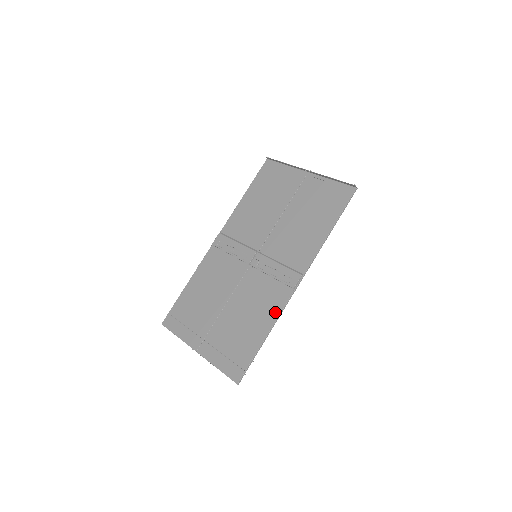
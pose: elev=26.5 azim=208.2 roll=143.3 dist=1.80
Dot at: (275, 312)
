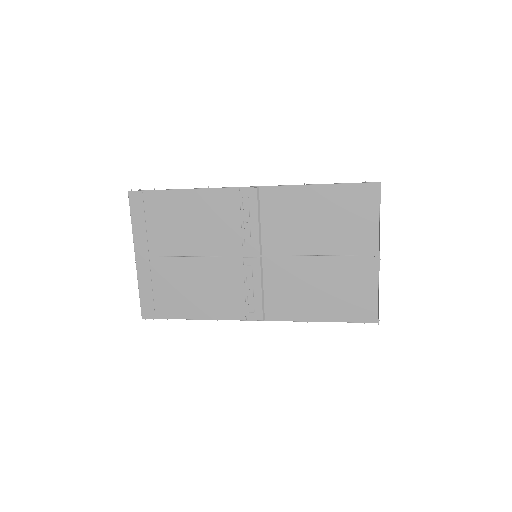
Dot at: (217, 314)
